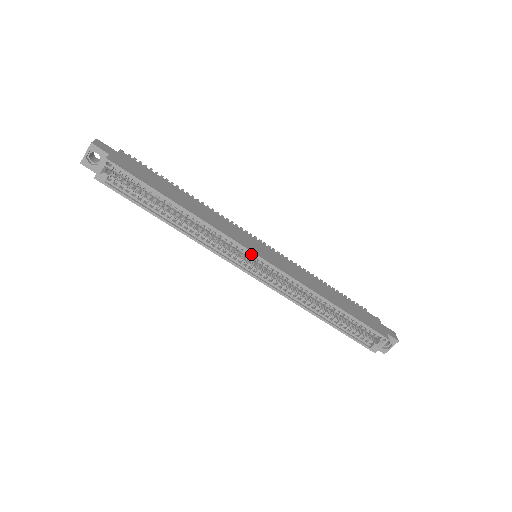
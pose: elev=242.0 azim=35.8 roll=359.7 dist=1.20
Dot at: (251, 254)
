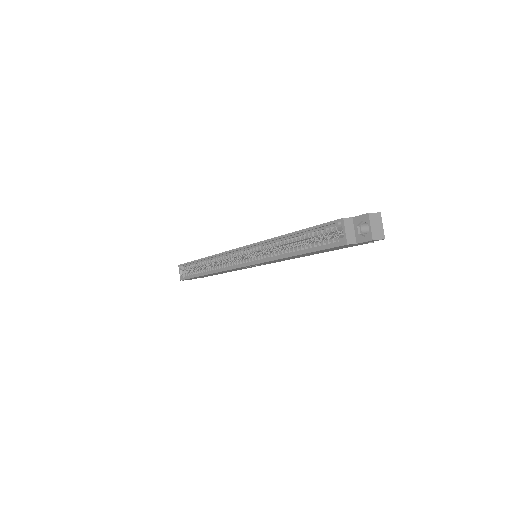
Dot at: (236, 252)
